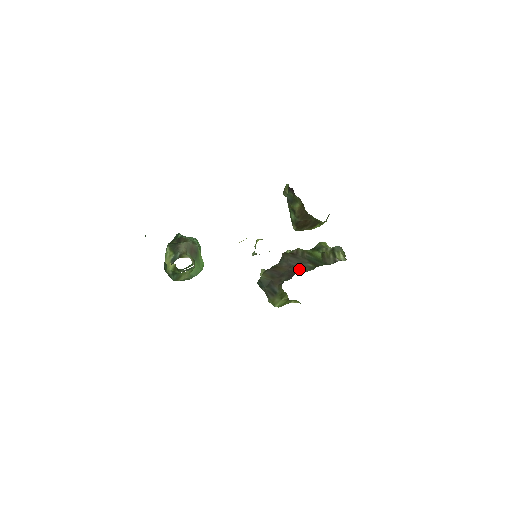
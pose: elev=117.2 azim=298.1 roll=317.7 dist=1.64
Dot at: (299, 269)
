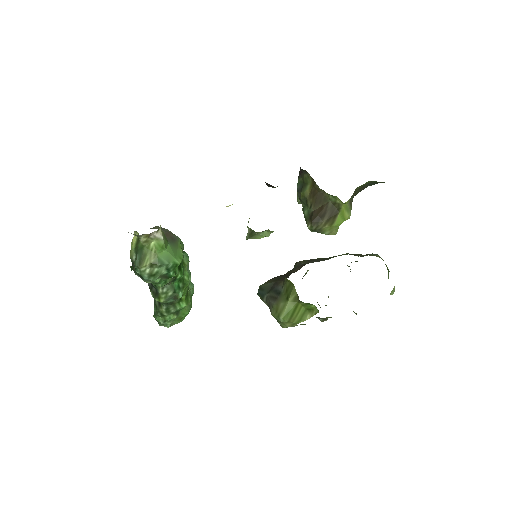
Dot at: occluded
